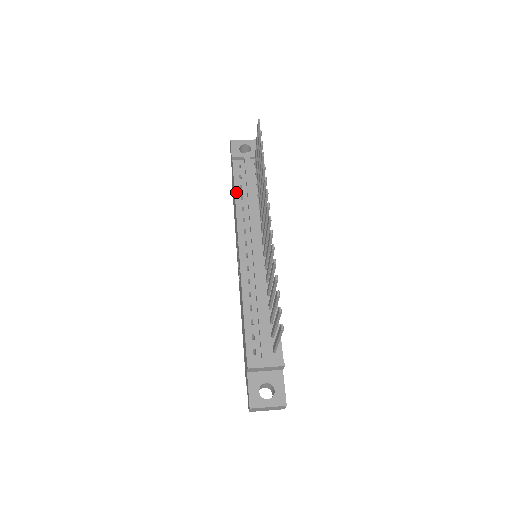
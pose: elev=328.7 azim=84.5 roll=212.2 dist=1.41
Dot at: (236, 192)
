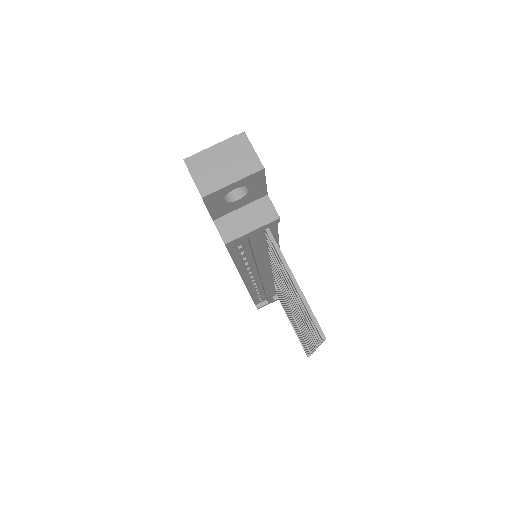
Dot at: (235, 260)
